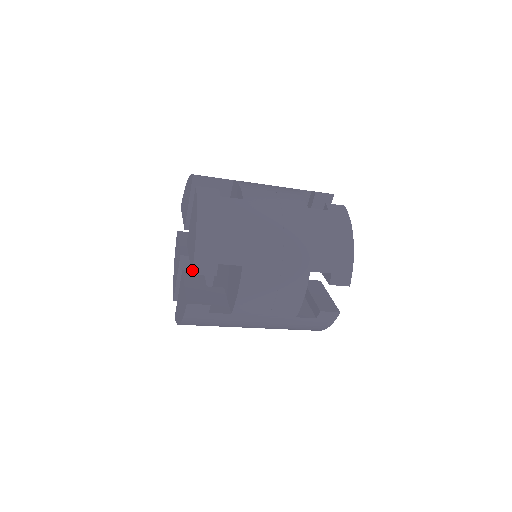
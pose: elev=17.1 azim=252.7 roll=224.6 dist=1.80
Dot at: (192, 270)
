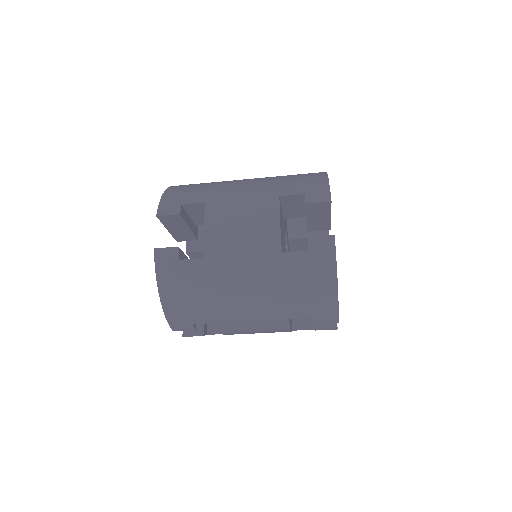
Dot at: occluded
